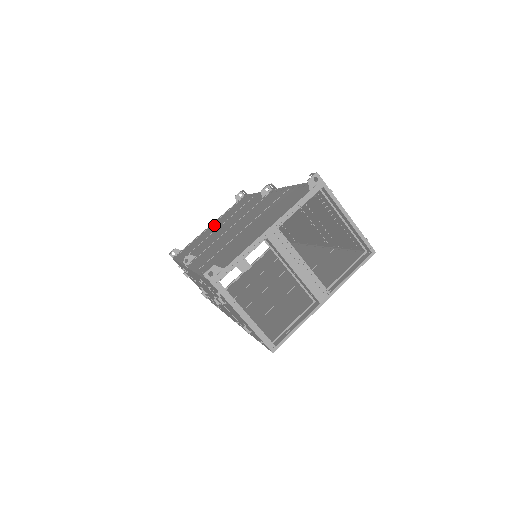
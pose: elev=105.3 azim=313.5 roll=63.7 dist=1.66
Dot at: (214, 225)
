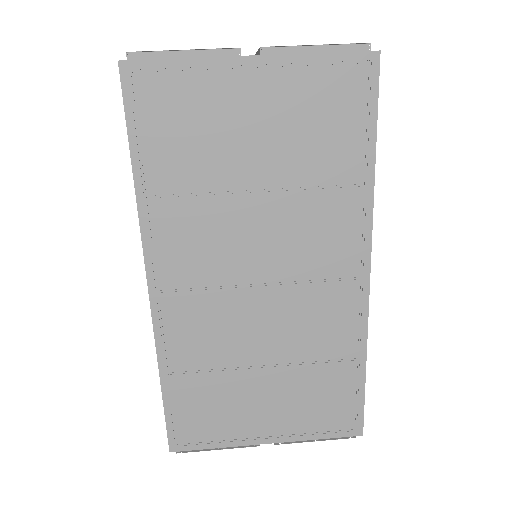
Dot at: occluded
